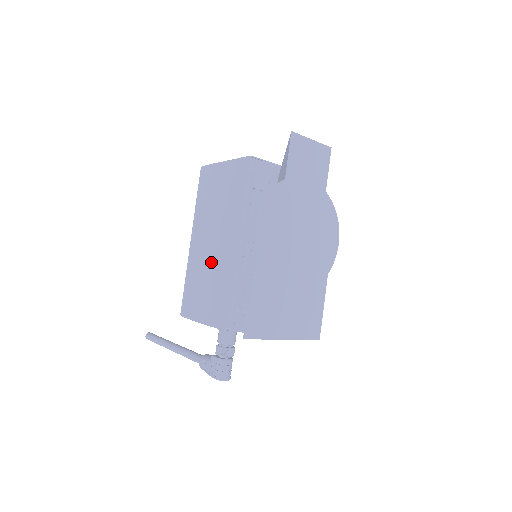
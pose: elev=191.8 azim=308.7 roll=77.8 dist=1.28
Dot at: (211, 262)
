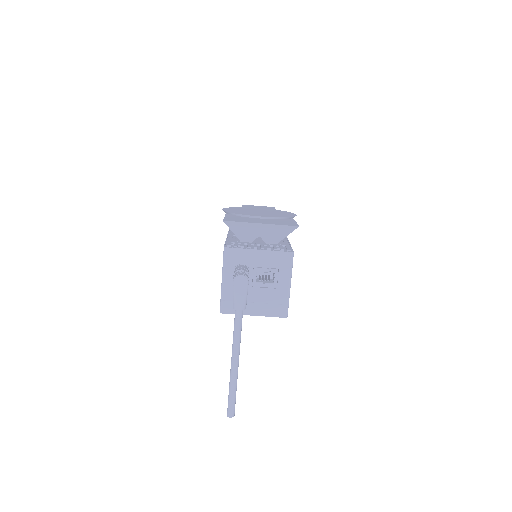
Dot at: occluded
